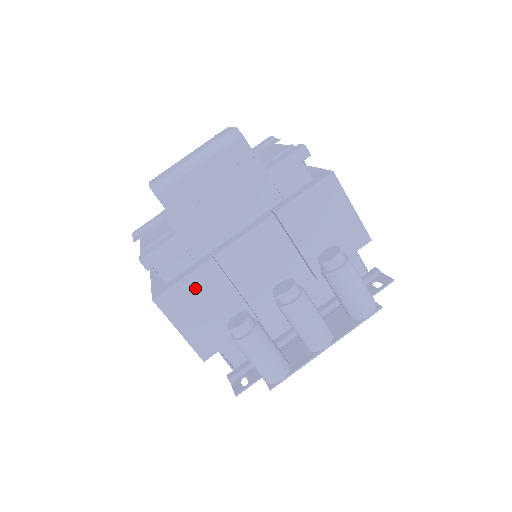
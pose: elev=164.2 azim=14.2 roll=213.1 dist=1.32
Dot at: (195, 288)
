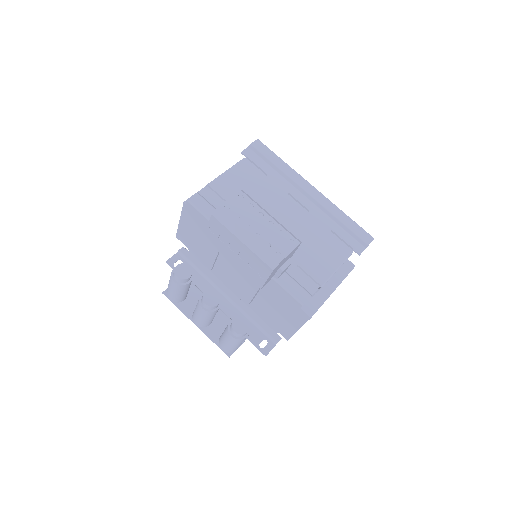
Dot at: (204, 229)
